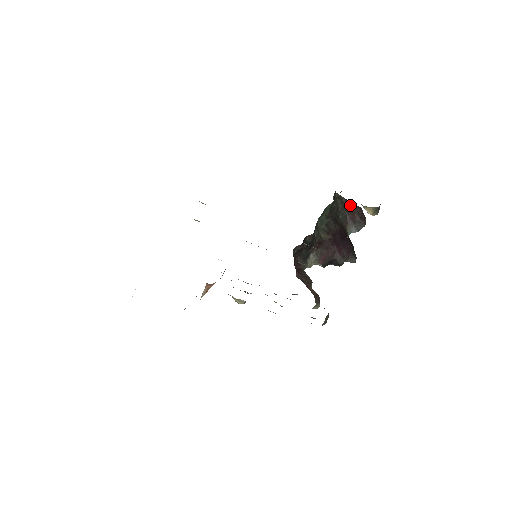
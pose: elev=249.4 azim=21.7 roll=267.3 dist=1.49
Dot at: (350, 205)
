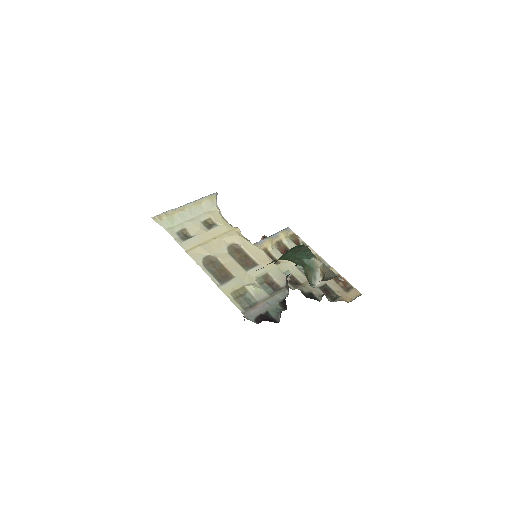
Dot at: occluded
